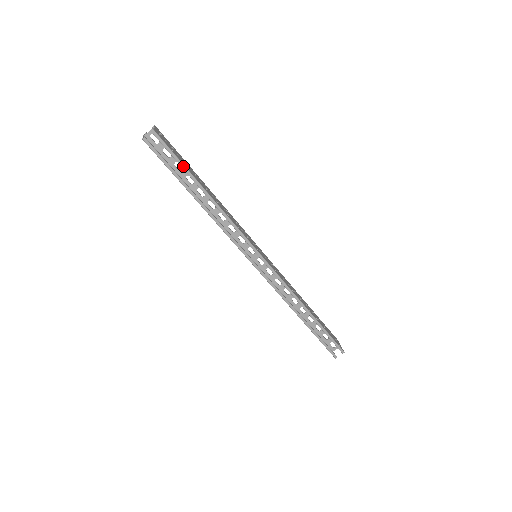
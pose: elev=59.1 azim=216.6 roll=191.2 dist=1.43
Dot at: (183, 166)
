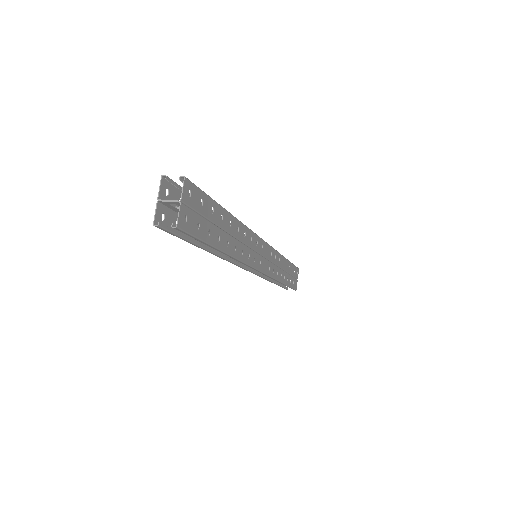
Dot at: (205, 243)
